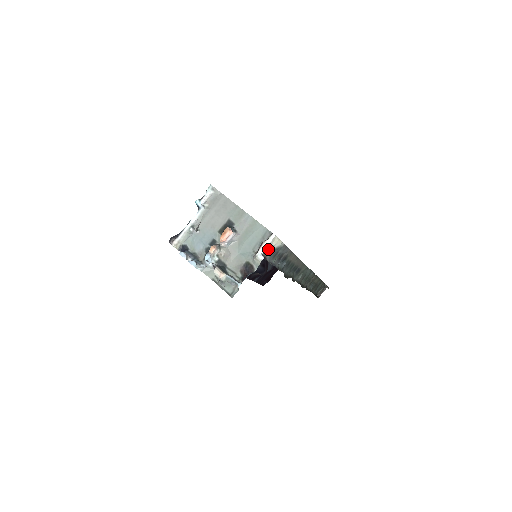
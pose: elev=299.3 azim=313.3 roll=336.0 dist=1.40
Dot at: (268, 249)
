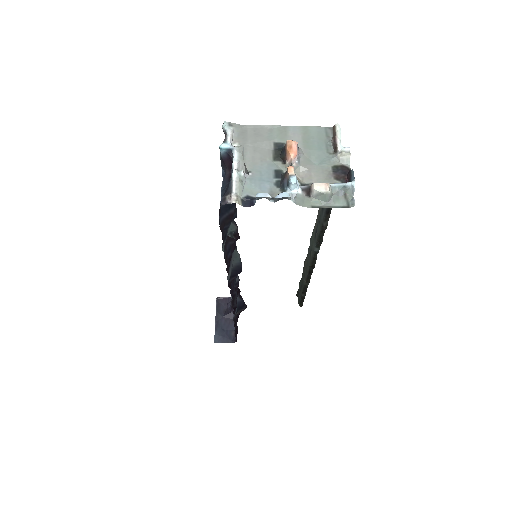
Dot at: occluded
